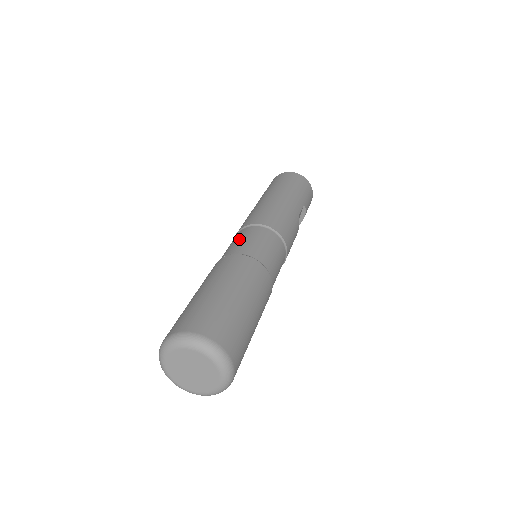
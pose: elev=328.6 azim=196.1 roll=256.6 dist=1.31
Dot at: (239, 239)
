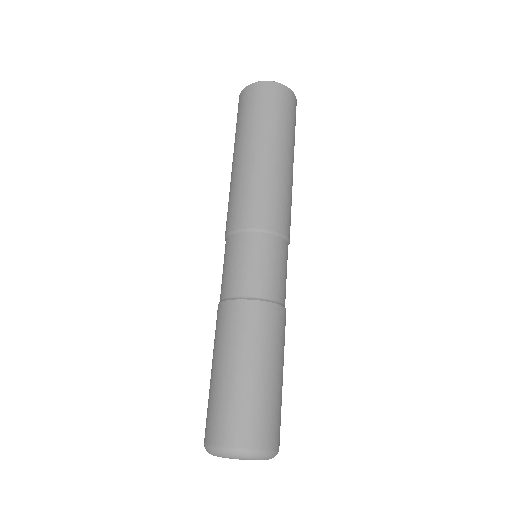
Dot at: (246, 261)
